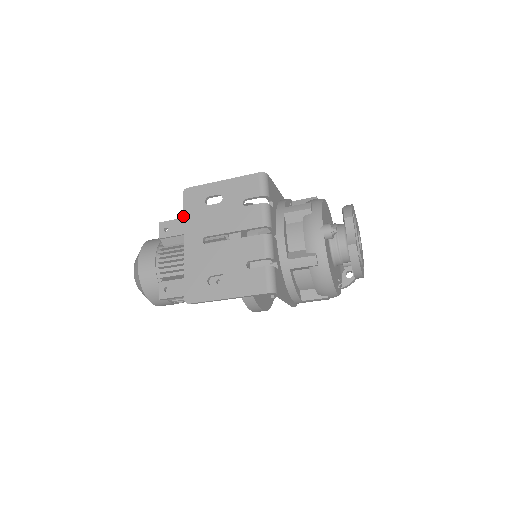
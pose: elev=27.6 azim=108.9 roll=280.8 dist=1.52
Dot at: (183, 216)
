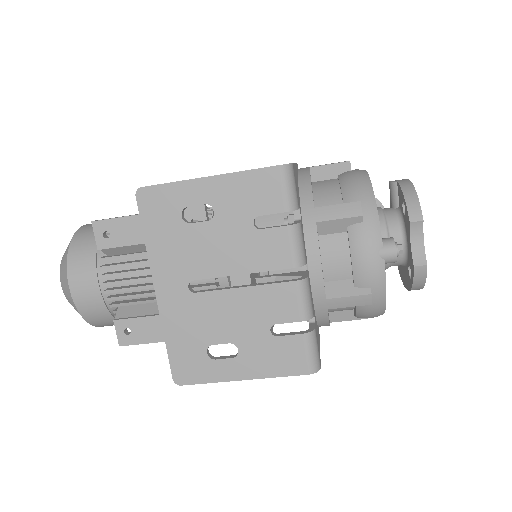
Dot at: occluded
